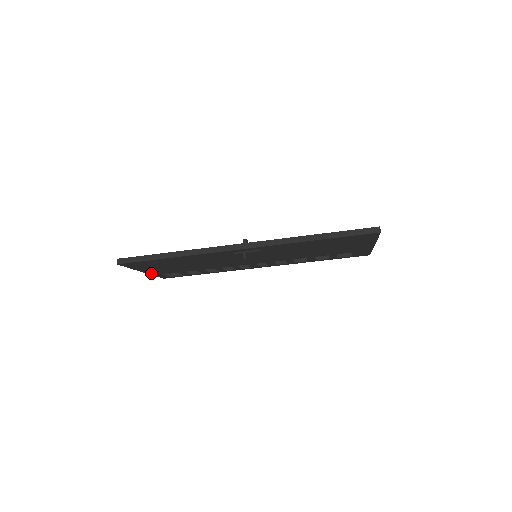
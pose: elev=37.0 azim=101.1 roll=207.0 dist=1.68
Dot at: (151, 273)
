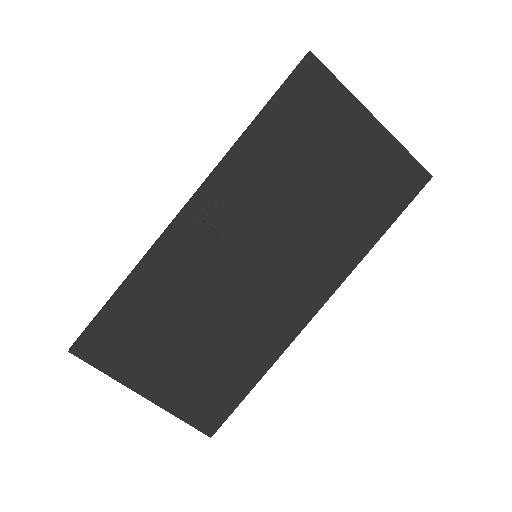
Dot at: (162, 402)
